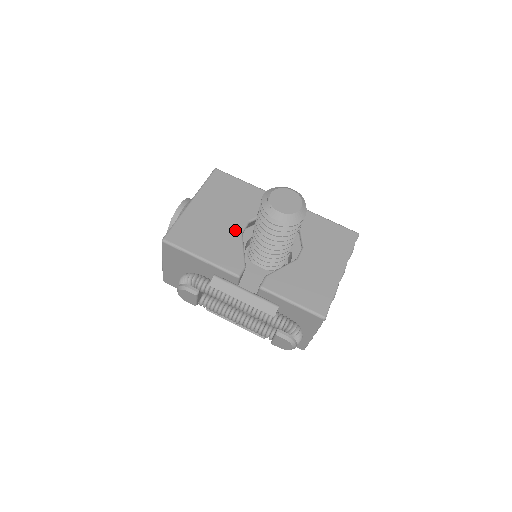
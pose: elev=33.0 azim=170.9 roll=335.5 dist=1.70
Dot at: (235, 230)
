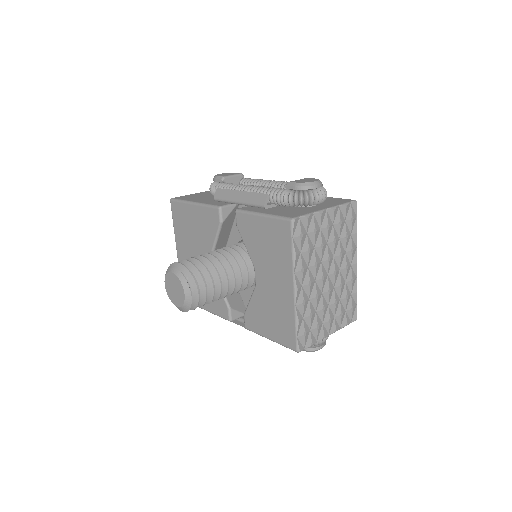
Dot at: occluded
